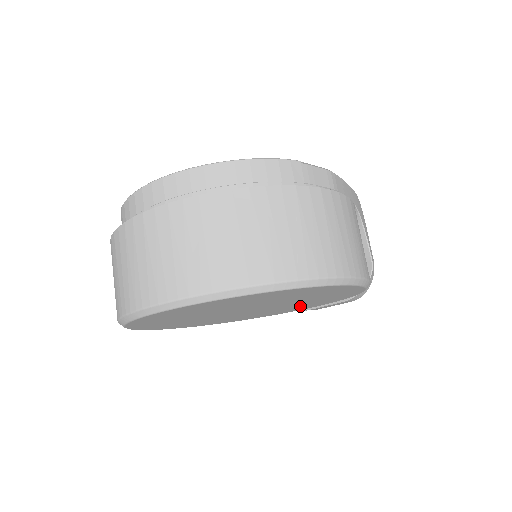
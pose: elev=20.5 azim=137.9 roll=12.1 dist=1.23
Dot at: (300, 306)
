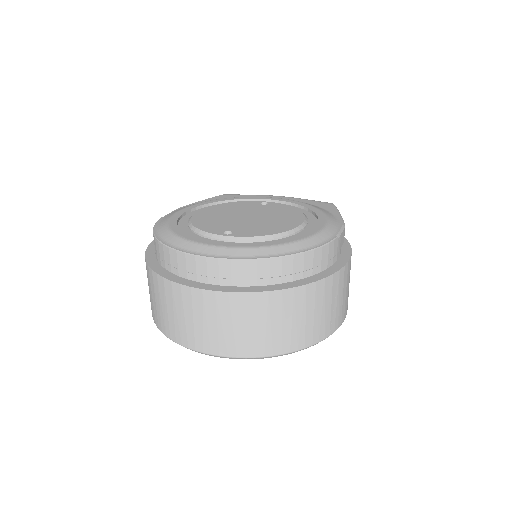
Dot at: occluded
